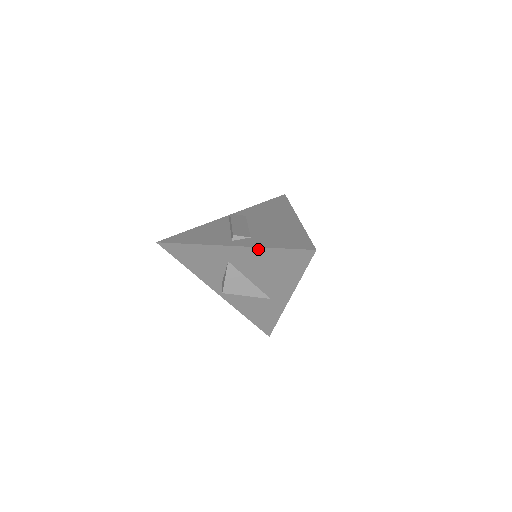
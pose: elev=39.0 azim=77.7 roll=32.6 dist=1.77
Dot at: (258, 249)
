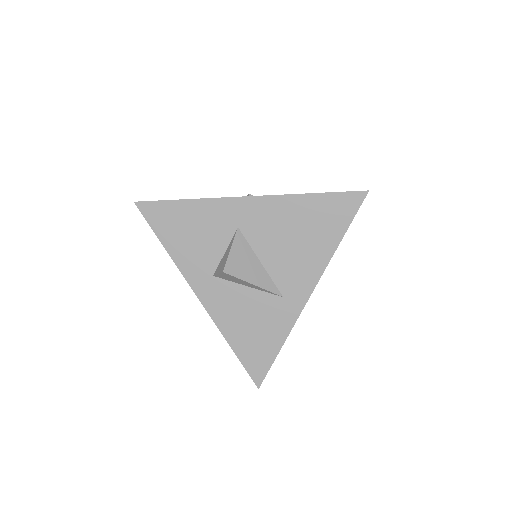
Dot at: (289, 198)
